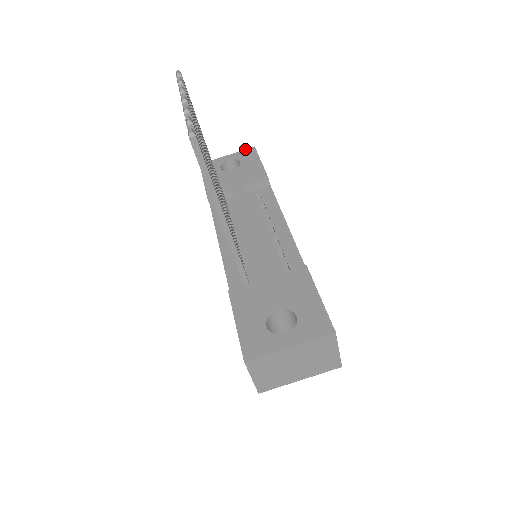
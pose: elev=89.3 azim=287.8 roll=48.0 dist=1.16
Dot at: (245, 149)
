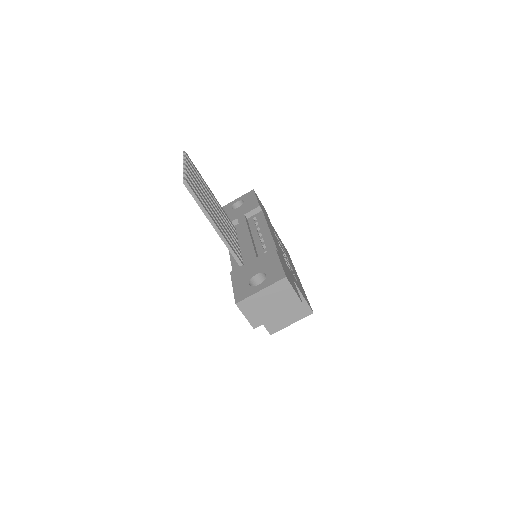
Dot at: occluded
